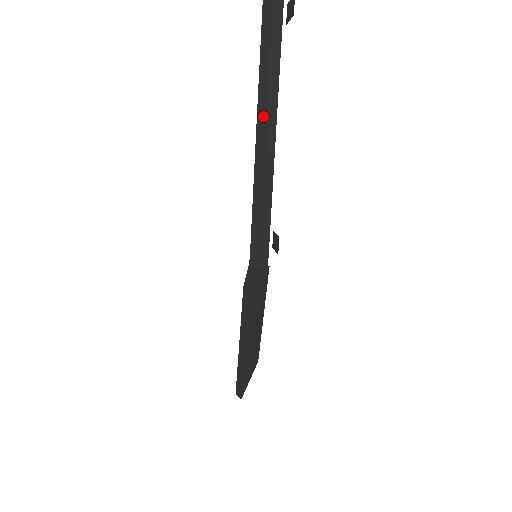
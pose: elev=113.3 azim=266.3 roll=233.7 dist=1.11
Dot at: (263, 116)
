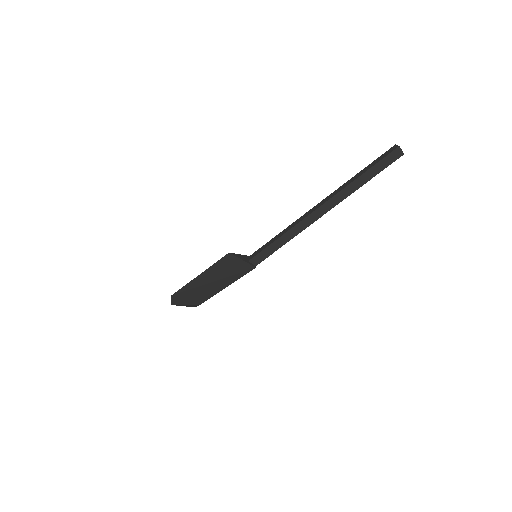
Dot at: (329, 198)
